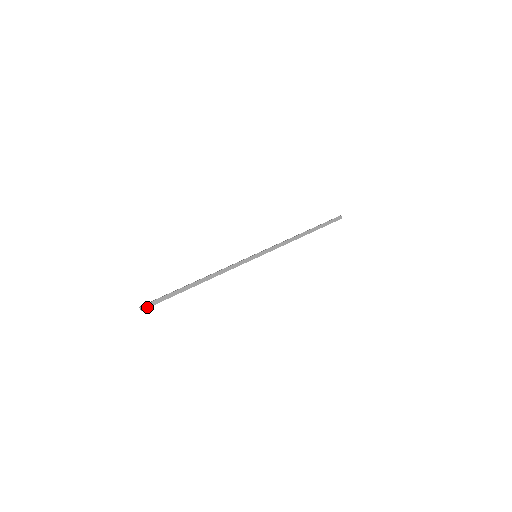
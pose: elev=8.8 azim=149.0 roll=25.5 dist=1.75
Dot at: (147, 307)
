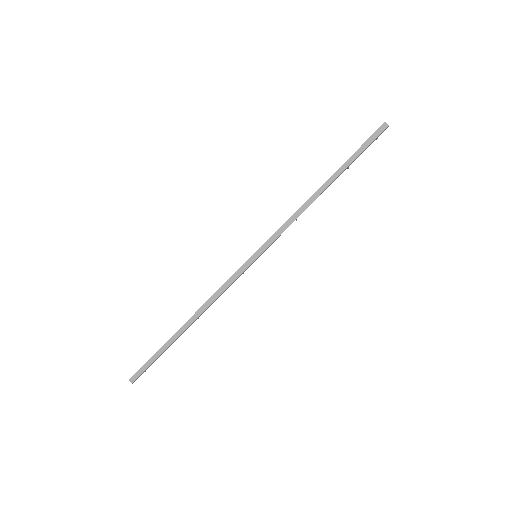
Dot at: (136, 377)
